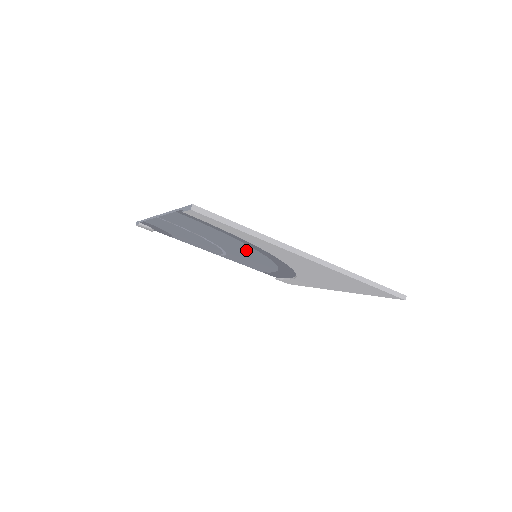
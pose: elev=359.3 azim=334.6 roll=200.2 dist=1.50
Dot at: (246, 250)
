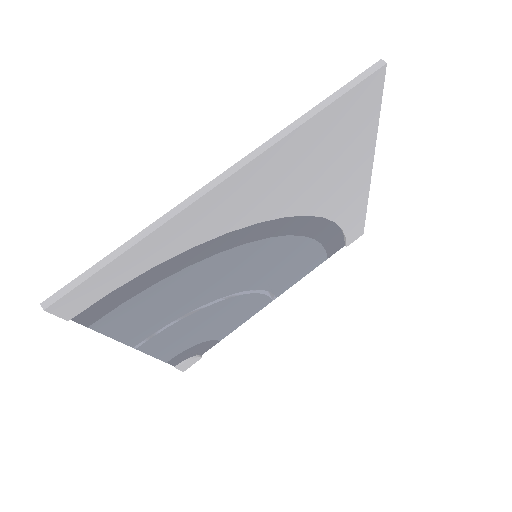
Dot at: (231, 265)
